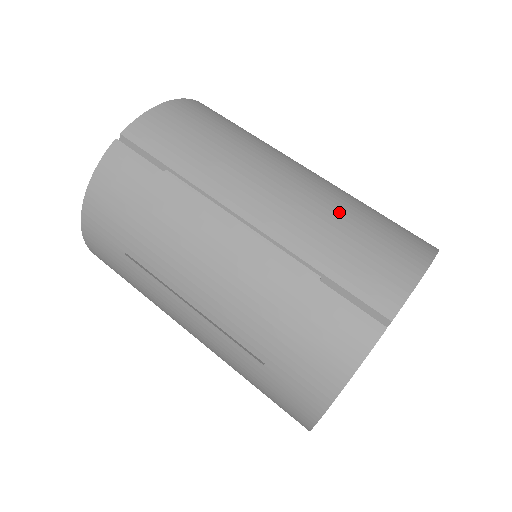
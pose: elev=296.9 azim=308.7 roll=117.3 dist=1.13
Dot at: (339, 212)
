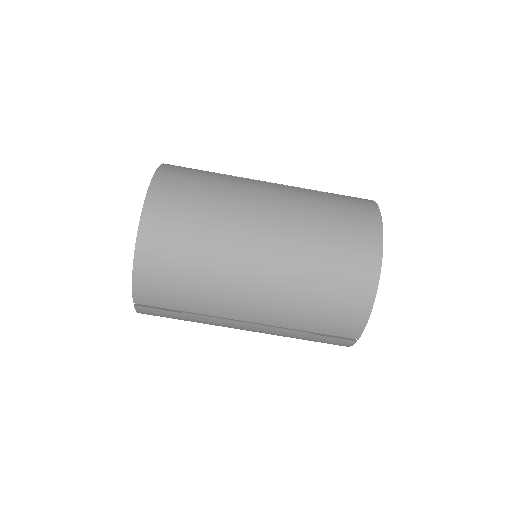
Dot at: (304, 296)
